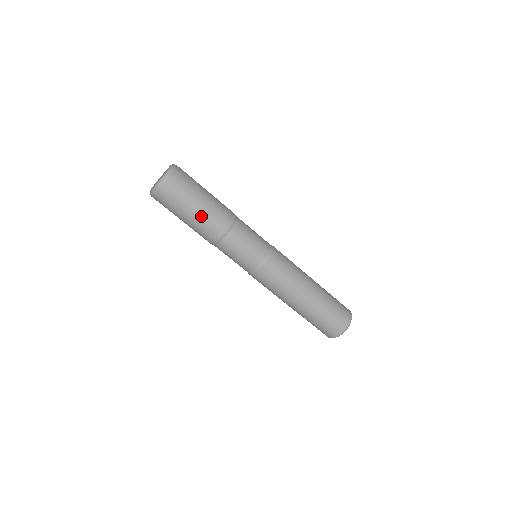
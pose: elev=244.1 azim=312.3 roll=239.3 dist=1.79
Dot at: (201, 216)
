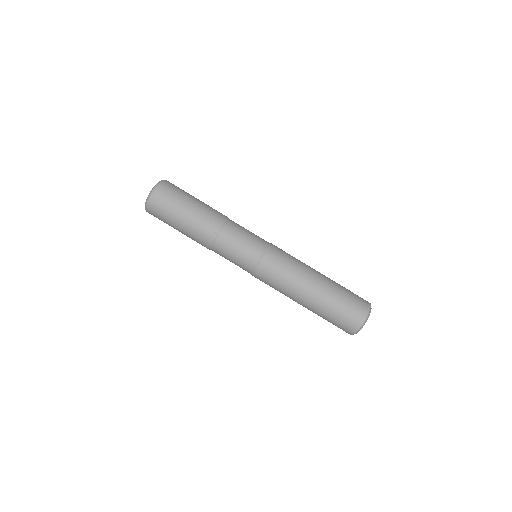
Dot at: (198, 210)
